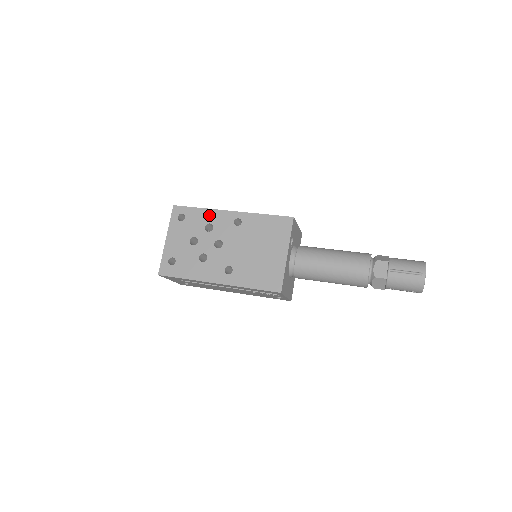
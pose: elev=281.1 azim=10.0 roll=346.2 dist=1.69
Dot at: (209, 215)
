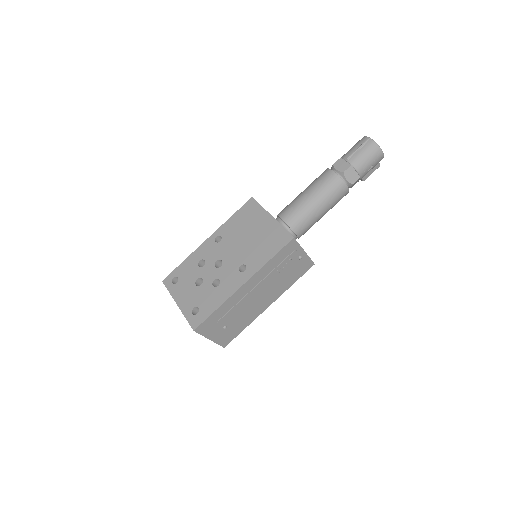
Dot at: (194, 258)
